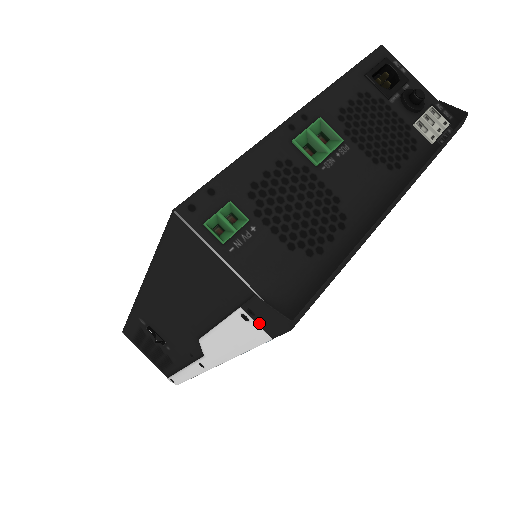
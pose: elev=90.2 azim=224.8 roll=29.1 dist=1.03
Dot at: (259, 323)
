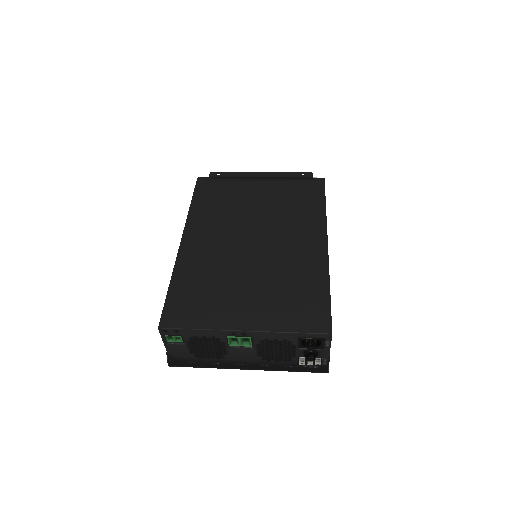
Dot at: occluded
